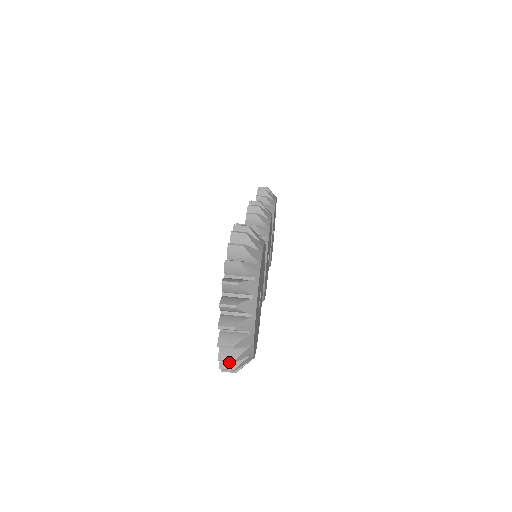
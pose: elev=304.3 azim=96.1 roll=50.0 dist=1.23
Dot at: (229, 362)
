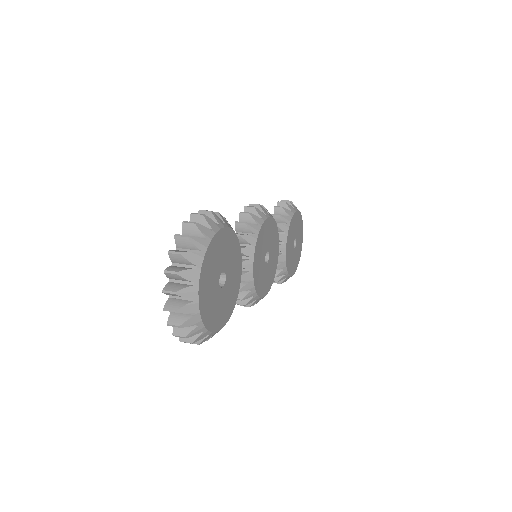
Dot at: (181, 330)
